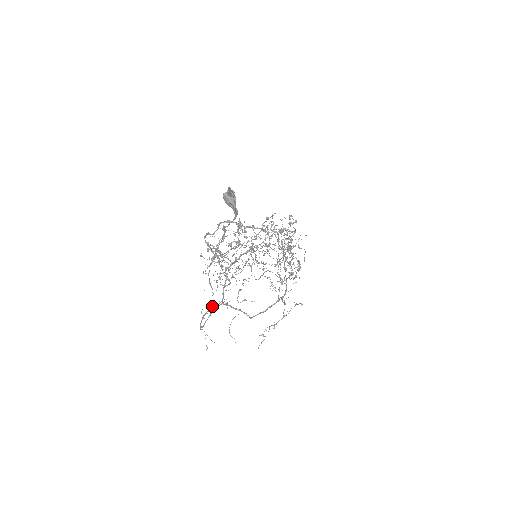
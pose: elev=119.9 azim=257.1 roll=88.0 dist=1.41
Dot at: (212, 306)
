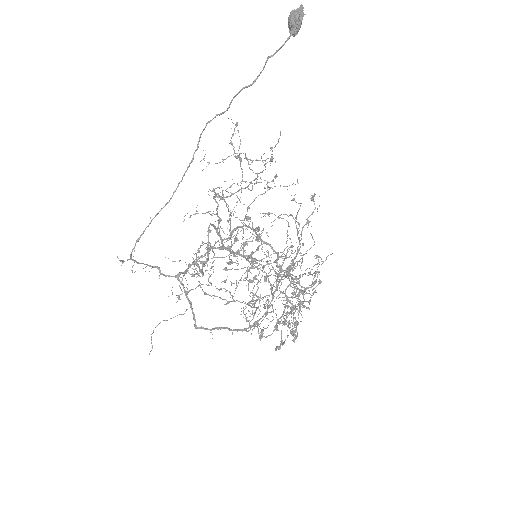
Dot at: (177, 187)
